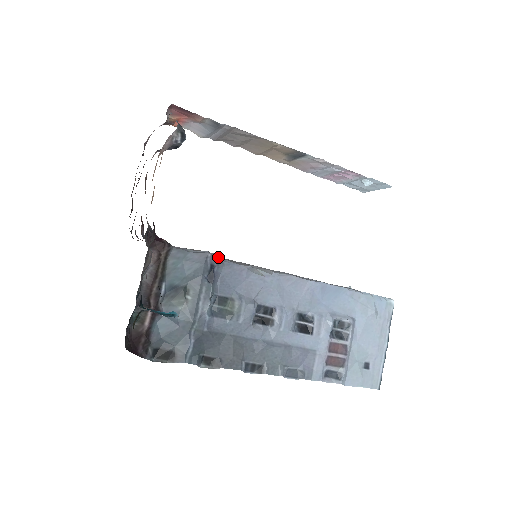
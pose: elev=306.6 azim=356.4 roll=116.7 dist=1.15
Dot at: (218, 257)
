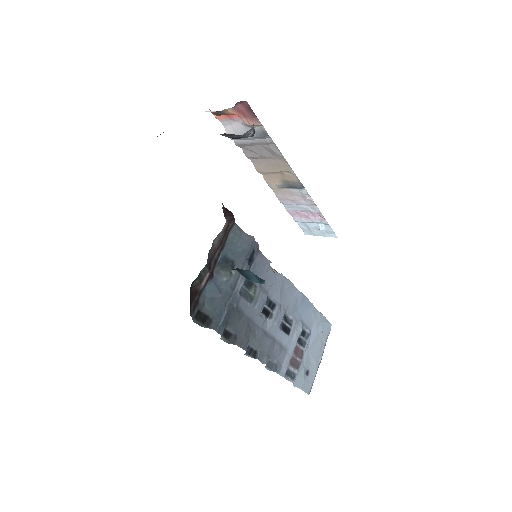
Dot at: (258, 245)
